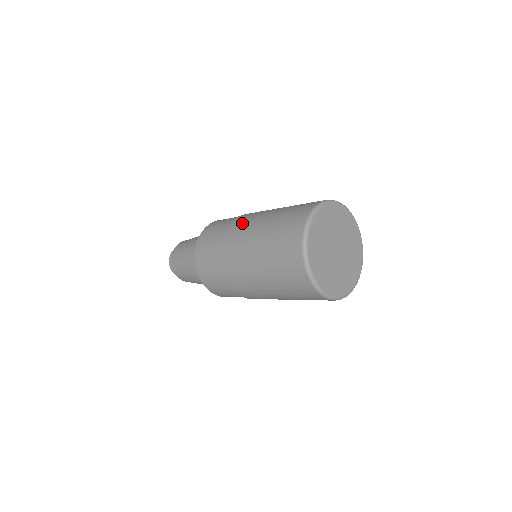
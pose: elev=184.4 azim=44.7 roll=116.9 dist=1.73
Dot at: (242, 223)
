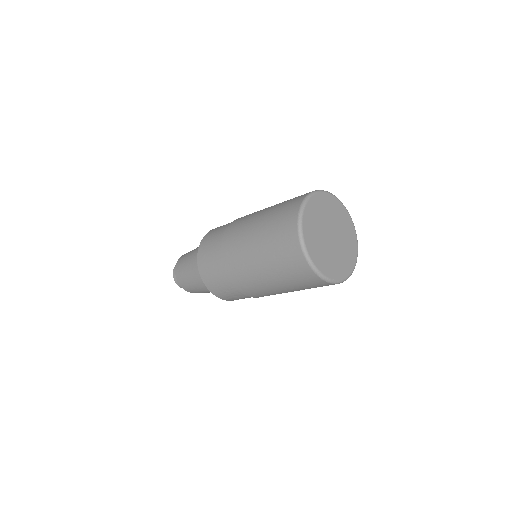
Dot at: occluded
